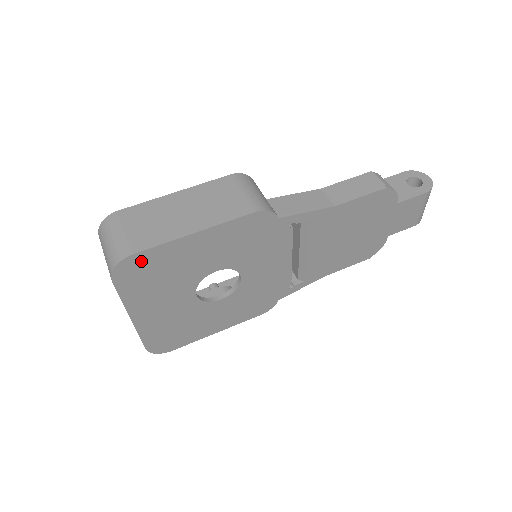
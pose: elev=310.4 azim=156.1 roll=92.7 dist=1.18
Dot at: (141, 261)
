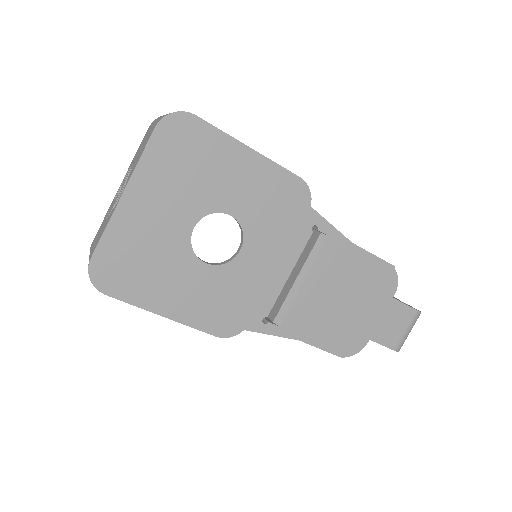
Dot at: (194, 130)
